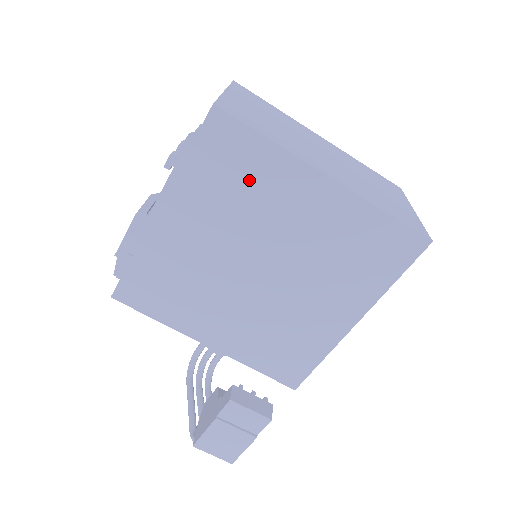
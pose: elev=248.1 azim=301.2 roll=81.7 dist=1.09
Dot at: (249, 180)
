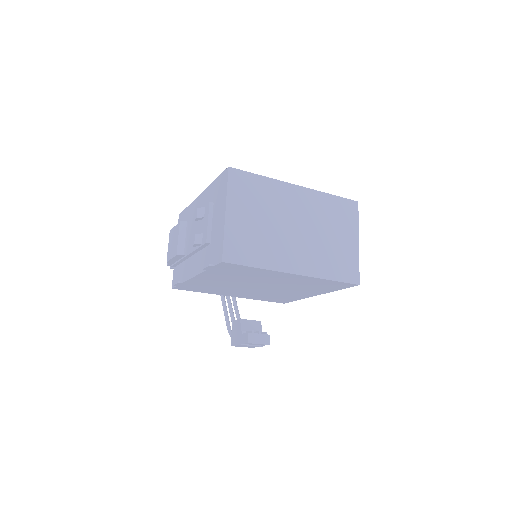
Dot at: (248, 274)
